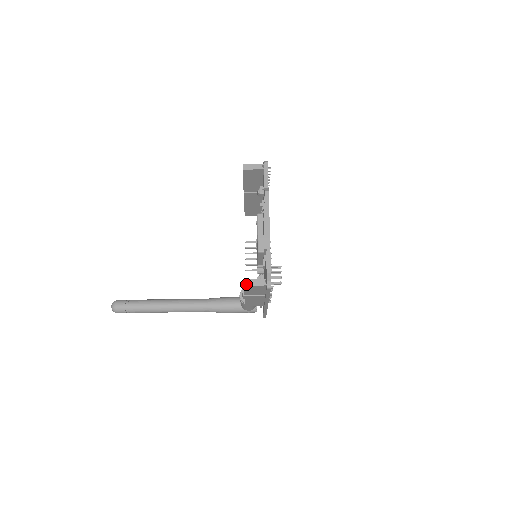
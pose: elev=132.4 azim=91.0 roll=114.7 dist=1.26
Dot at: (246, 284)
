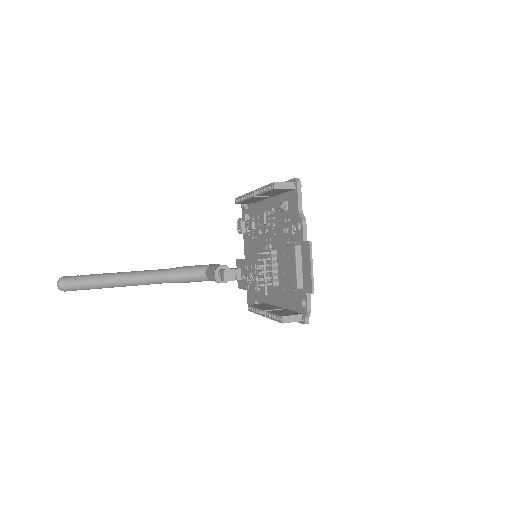
Dot at: (285, 321)
